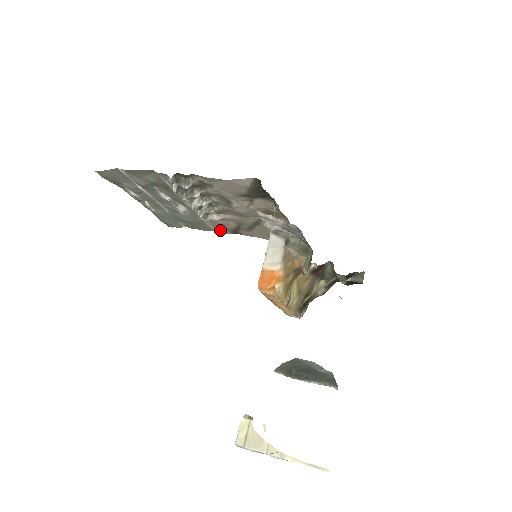
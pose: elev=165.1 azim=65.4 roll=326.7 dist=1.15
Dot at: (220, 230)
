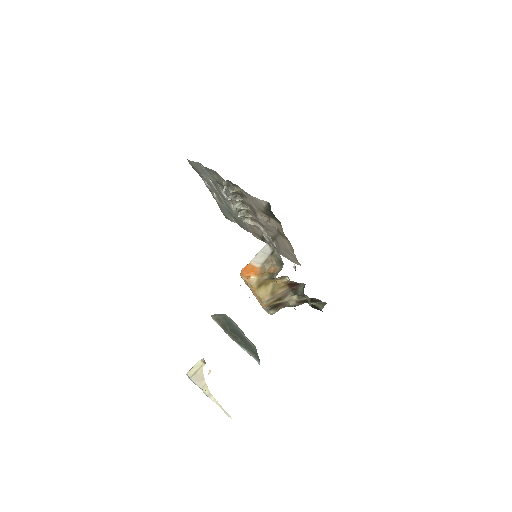
Dot at: (254, 234)
